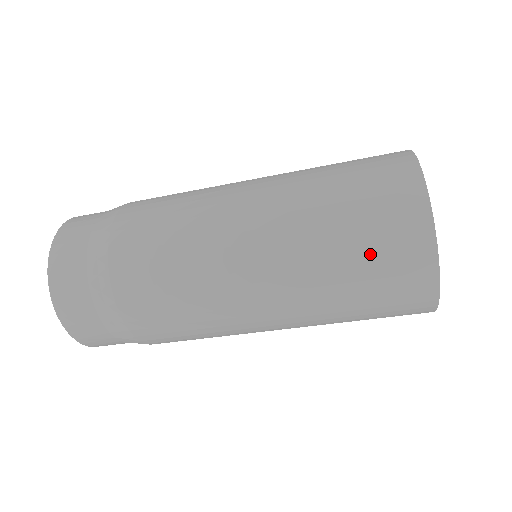
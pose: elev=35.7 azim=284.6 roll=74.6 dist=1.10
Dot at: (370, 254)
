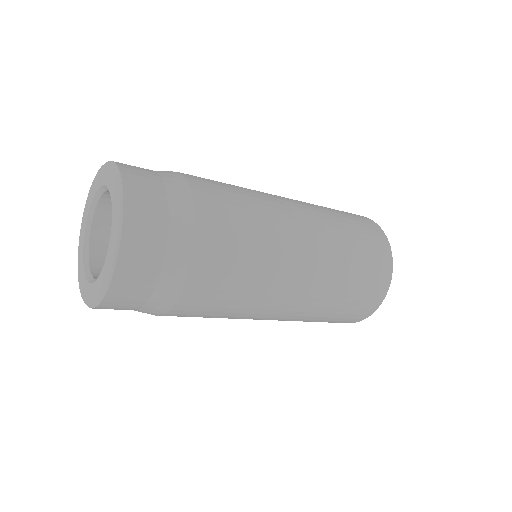
Dot at: (365, 259)
